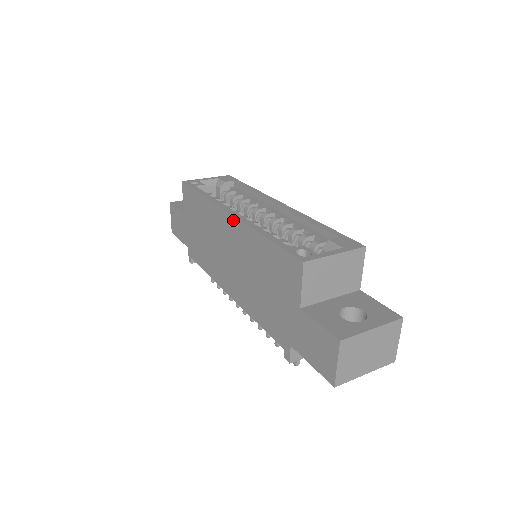
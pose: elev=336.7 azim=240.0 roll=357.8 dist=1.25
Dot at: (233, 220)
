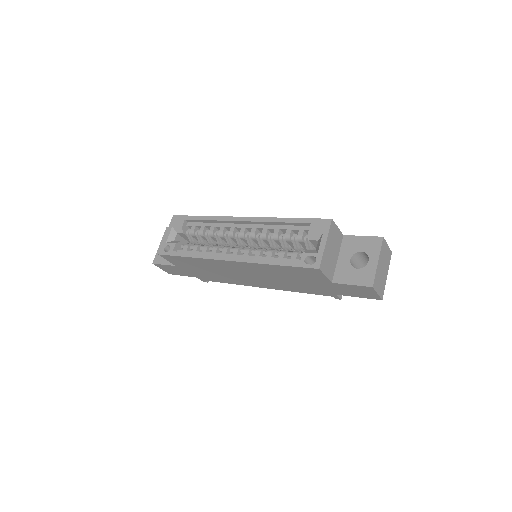
Dot at: (236, 263)
